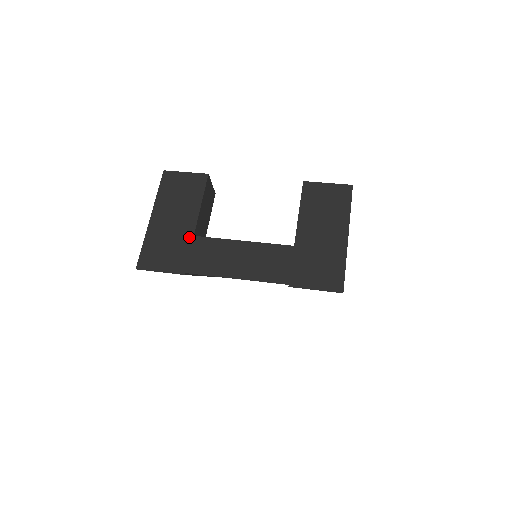
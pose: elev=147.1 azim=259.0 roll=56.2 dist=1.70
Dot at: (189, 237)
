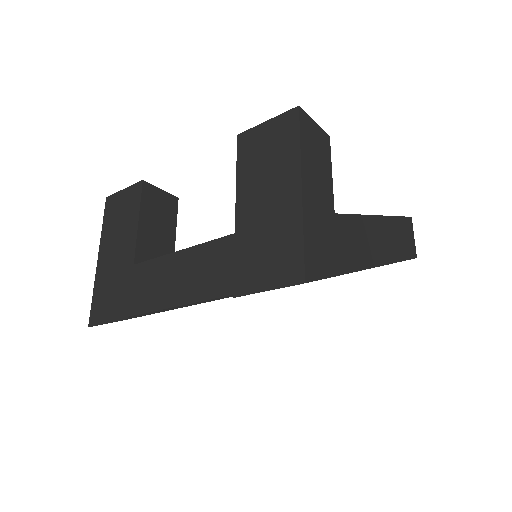
Dot at: (129, 268)
